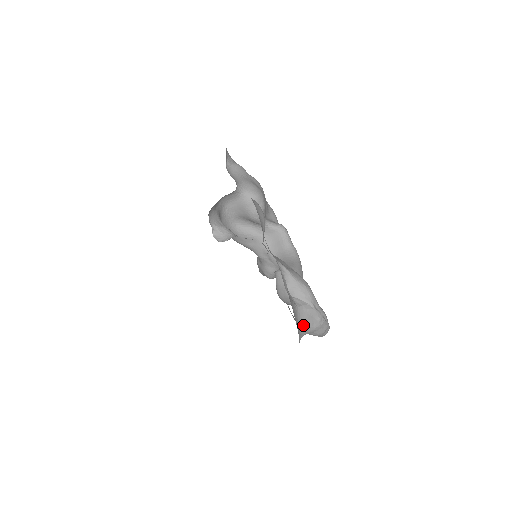
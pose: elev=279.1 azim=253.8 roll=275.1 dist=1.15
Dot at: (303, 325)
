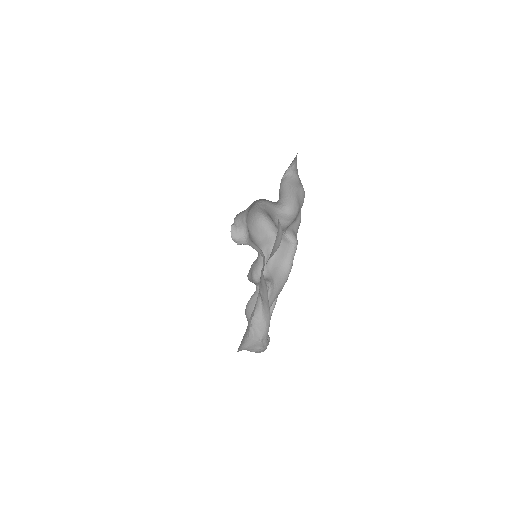
Dot at: (244, 348)
